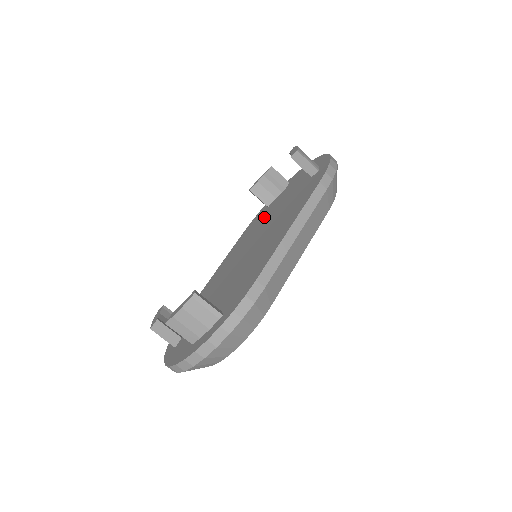
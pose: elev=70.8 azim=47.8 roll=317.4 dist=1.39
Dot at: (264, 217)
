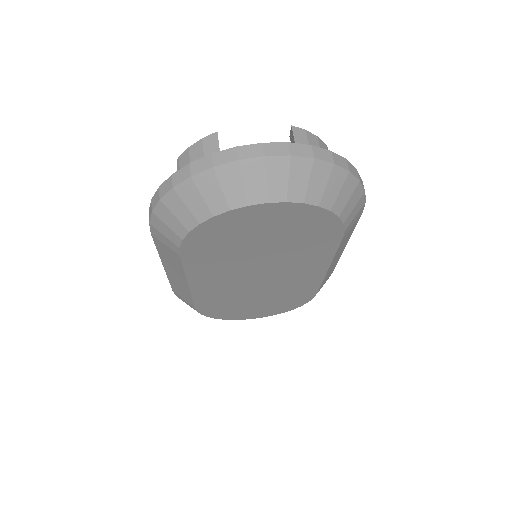
Dot at: occluded
